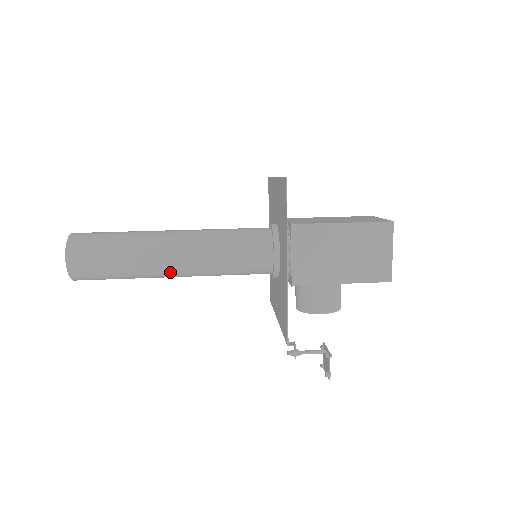
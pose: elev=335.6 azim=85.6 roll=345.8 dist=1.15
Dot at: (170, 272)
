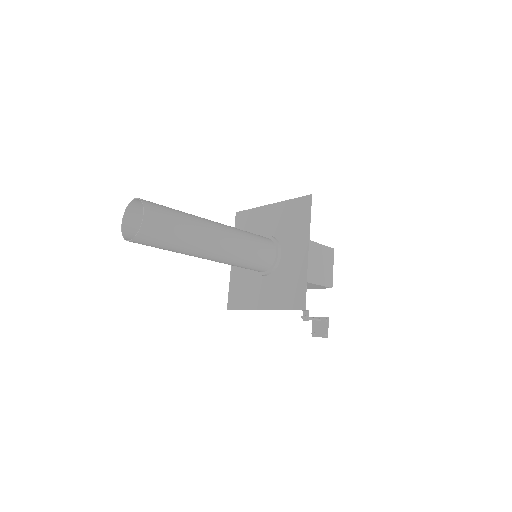
Dot at: (212, 250)
